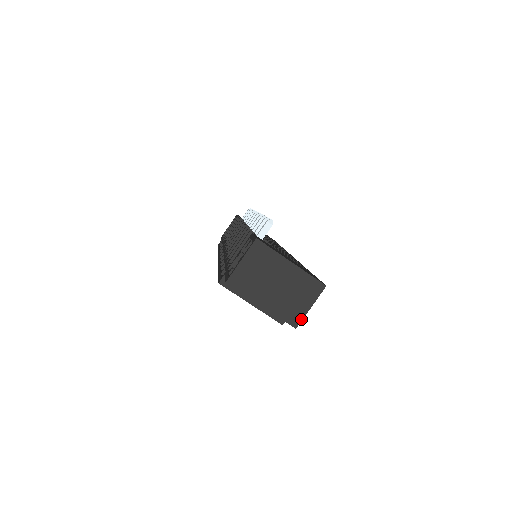
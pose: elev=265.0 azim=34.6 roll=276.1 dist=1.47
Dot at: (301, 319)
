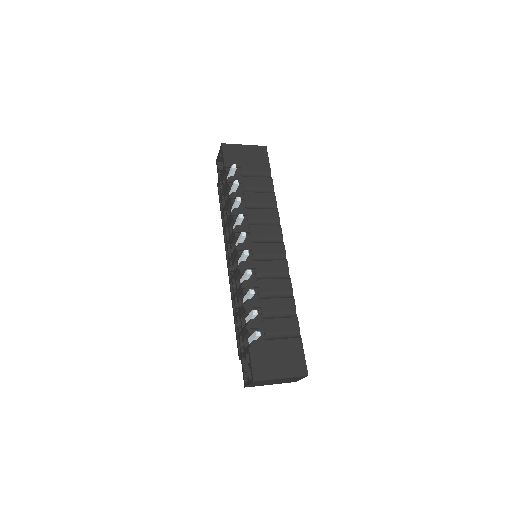
Dot at: occluded
